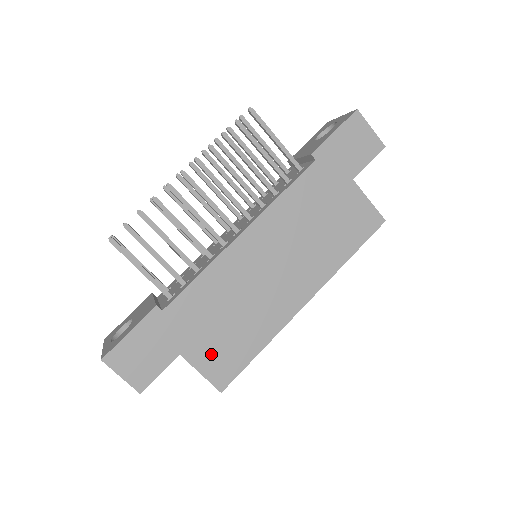
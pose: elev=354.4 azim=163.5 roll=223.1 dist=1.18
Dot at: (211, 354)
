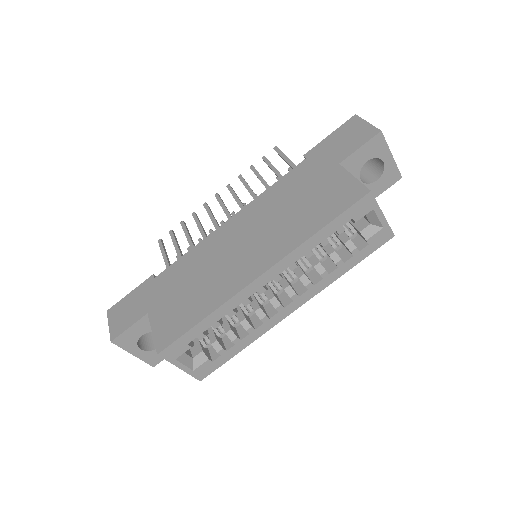
Dot at: (167, 316)
